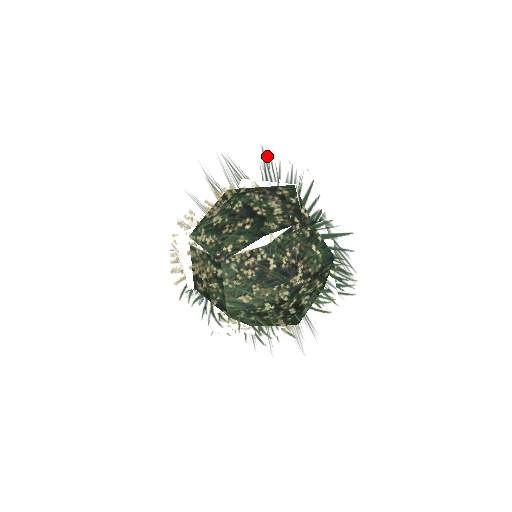
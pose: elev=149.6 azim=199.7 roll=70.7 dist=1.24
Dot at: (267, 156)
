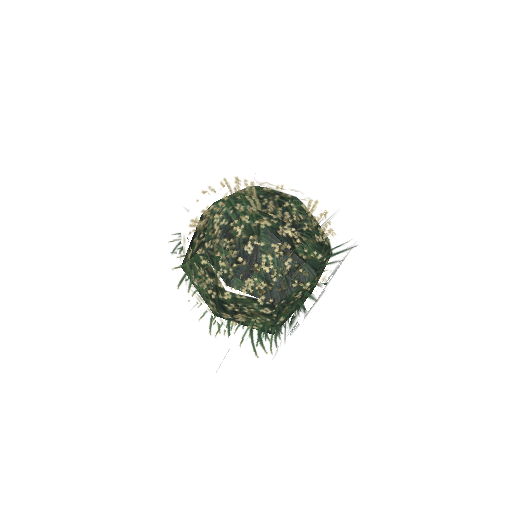
Dot at: occluded
